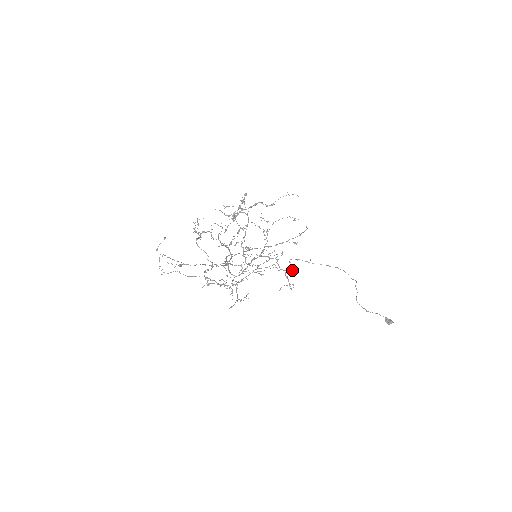
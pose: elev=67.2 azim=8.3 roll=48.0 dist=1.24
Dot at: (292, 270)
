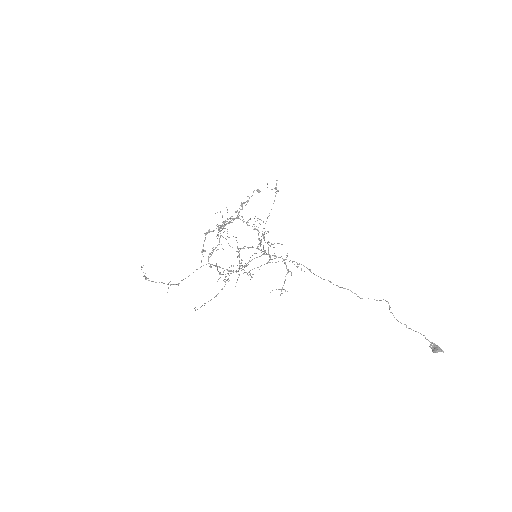
Dot at: (291, 275)
